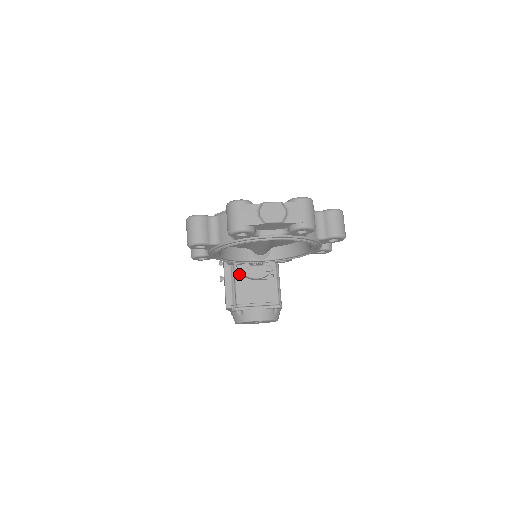
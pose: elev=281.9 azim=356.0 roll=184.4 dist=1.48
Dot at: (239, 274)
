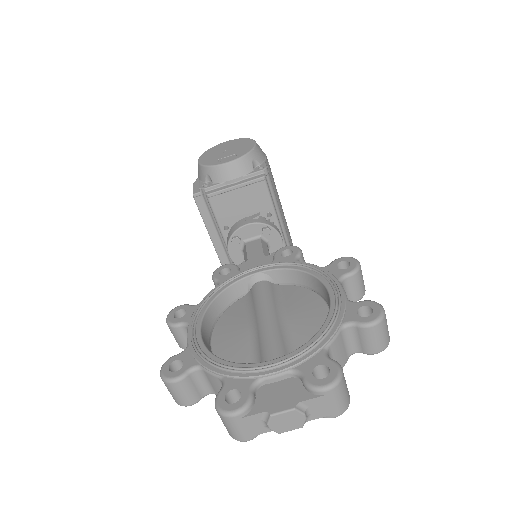
Dot at: occluded
